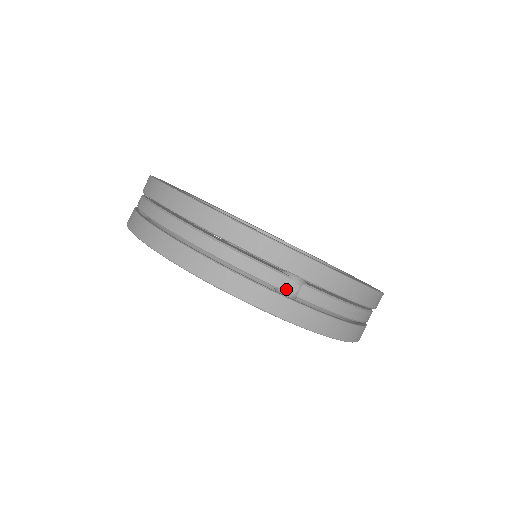
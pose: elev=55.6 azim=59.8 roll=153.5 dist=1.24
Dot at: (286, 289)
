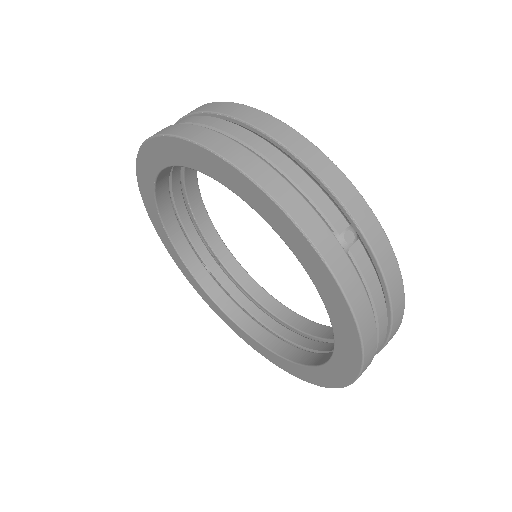
Dot at: (341, 234)
